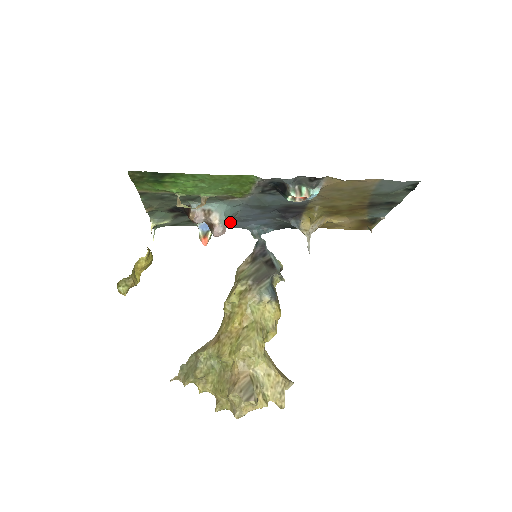
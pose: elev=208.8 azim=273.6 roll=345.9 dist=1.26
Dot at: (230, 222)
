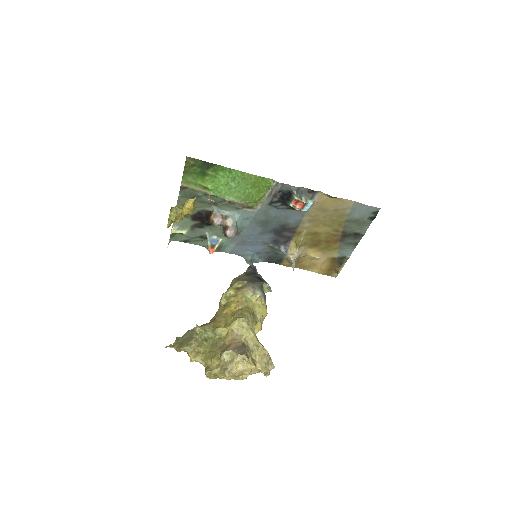
Dot at: (232, 245)
